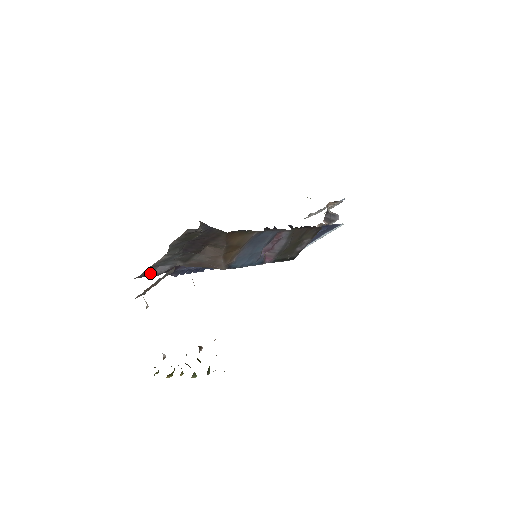
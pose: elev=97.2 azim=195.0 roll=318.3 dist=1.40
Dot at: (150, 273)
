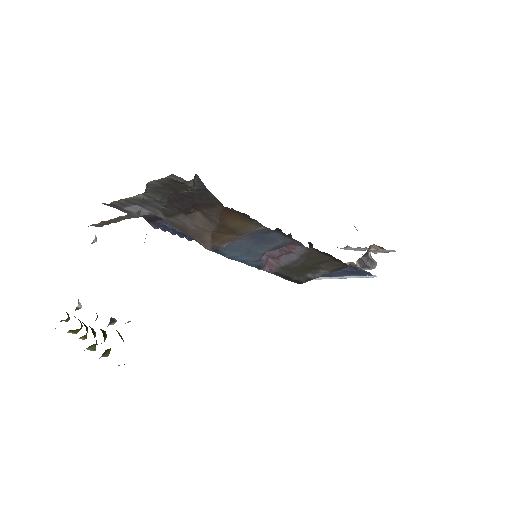
Dot at: (123, 207)
